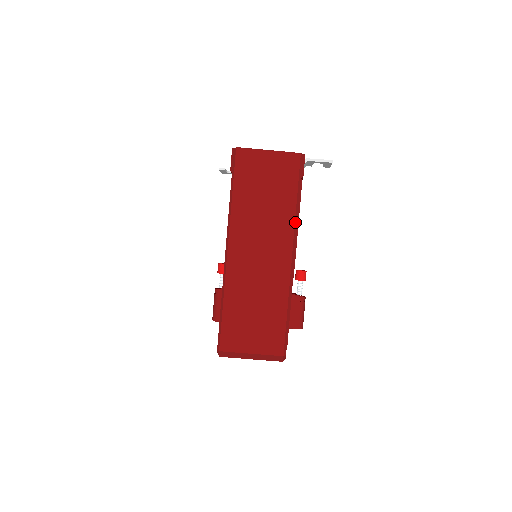
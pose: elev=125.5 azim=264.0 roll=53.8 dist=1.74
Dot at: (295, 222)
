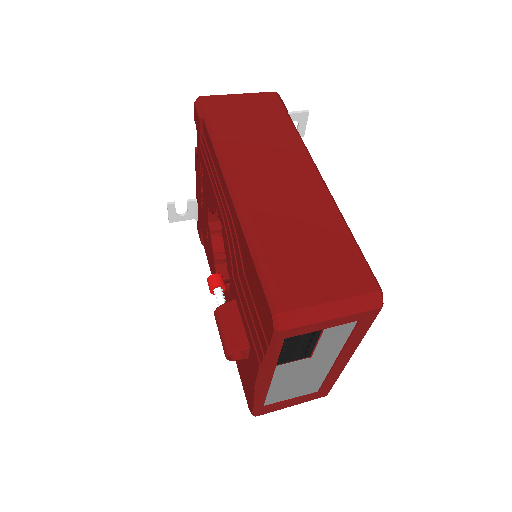
Dot at: (303, 144)
